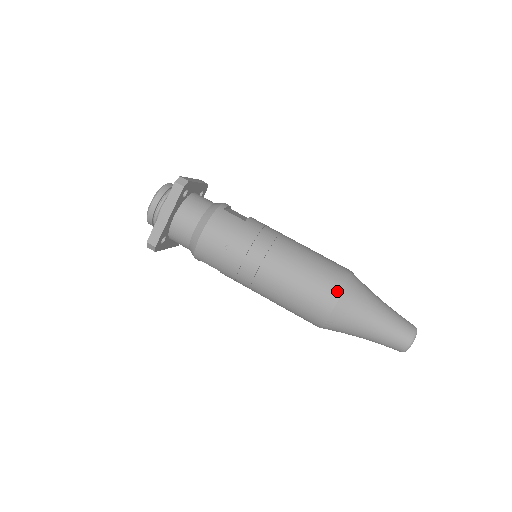
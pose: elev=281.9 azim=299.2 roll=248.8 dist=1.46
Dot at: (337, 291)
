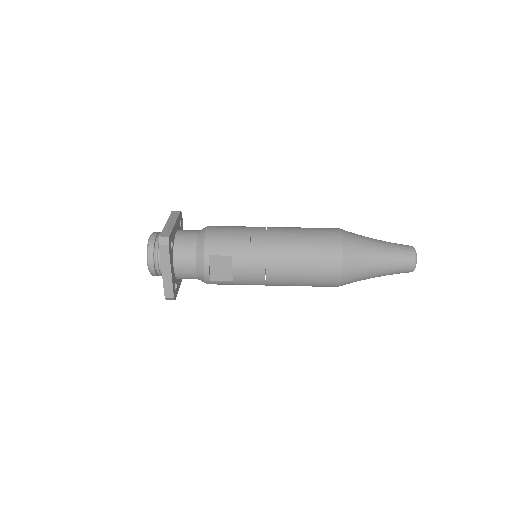
Dot at: (334, 228)
